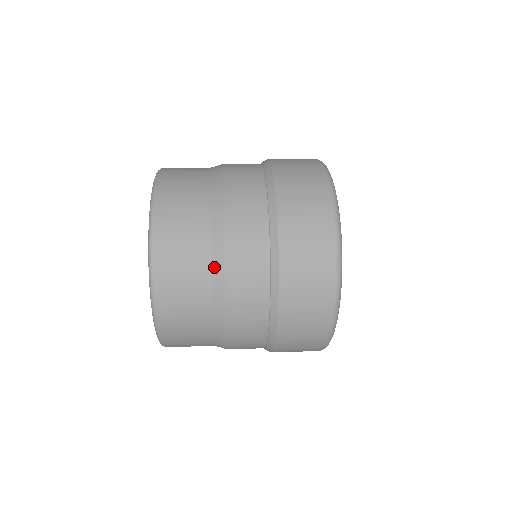
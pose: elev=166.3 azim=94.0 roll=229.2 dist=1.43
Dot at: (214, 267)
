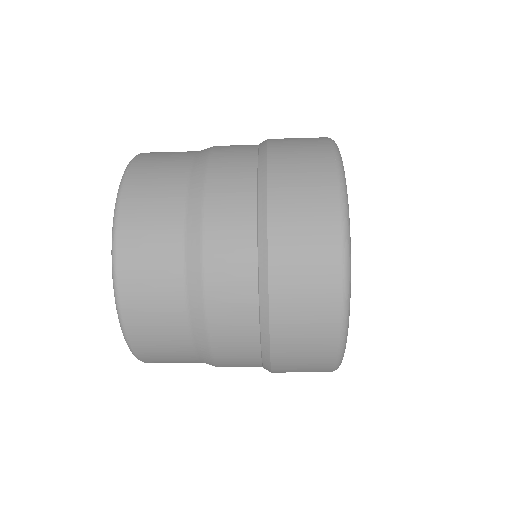
Dot at: occluded
